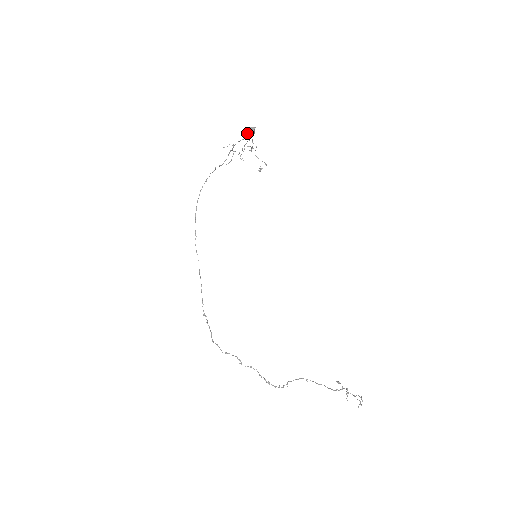
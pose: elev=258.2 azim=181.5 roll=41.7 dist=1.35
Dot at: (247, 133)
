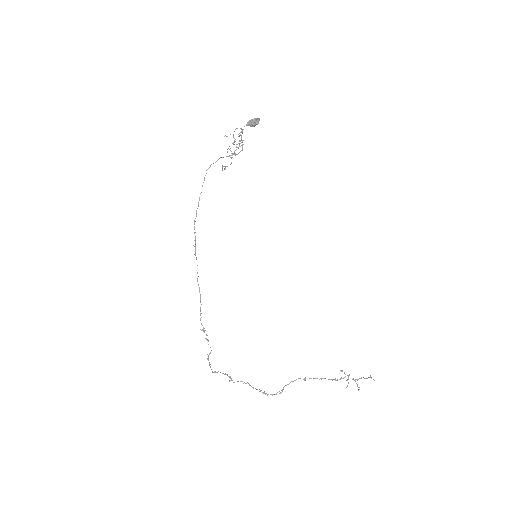
Dot at: (249, 124)
